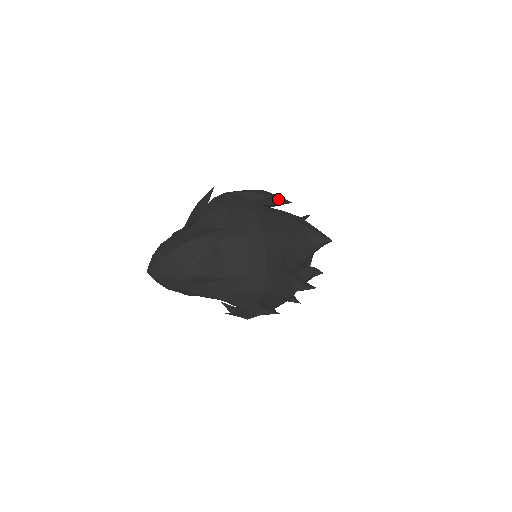
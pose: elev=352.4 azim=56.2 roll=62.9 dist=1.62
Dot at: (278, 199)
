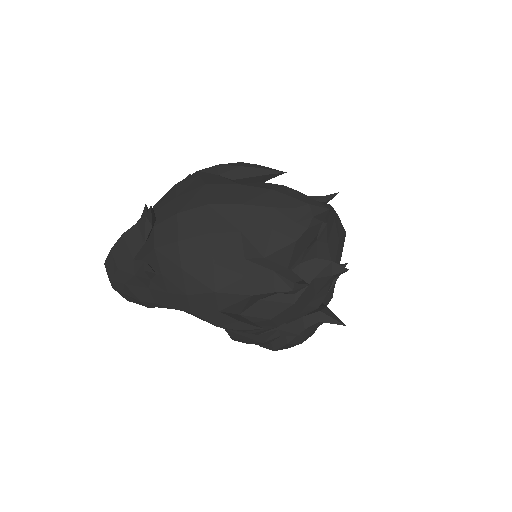
Dot at: (258, 168)
